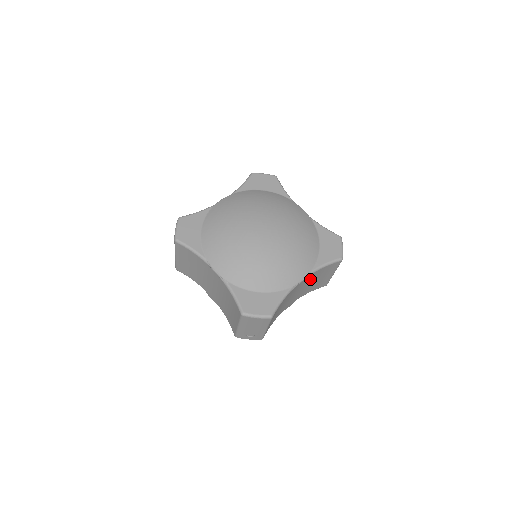
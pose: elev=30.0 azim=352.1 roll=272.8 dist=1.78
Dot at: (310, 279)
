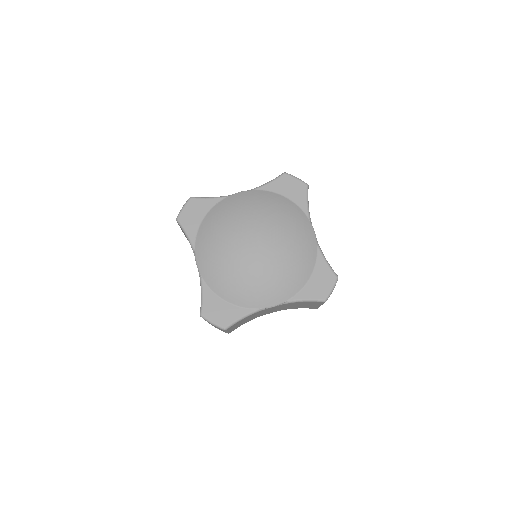
Dot at: occluded
